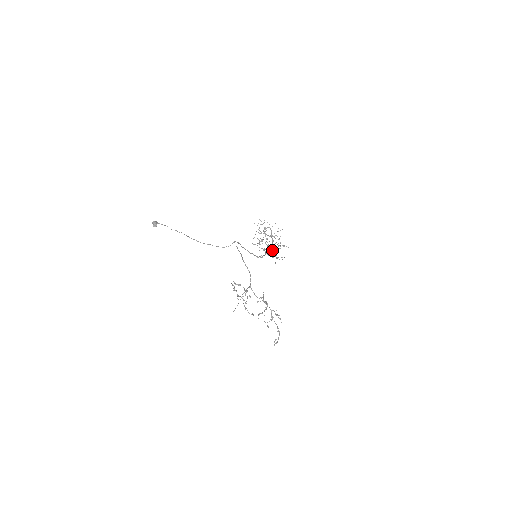
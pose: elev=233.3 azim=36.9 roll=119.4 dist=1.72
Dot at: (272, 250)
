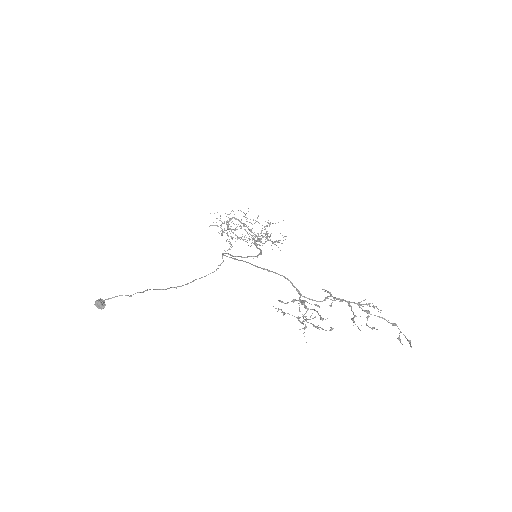
Dot at: (265, 237)
